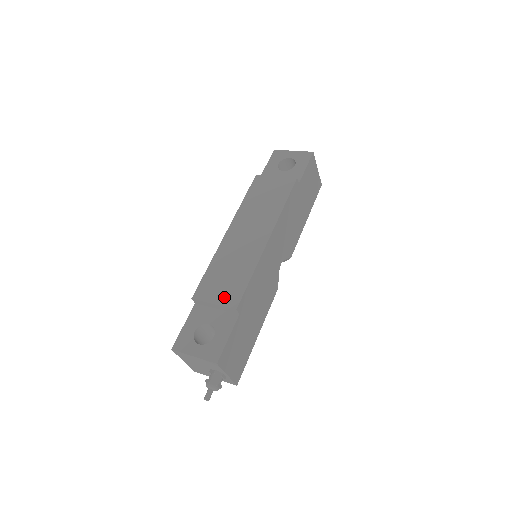
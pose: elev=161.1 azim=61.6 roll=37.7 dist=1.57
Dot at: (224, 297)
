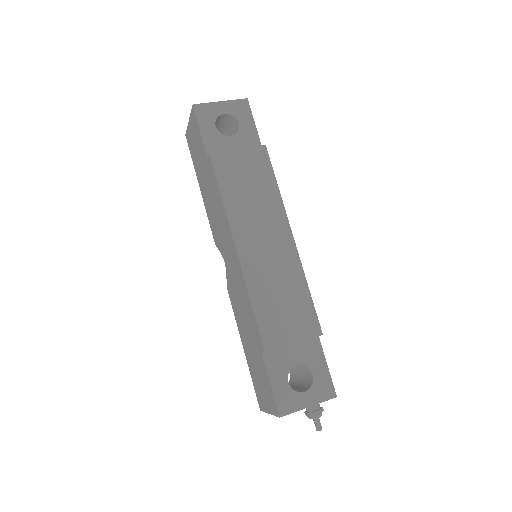
Dot at: (300, 329)
